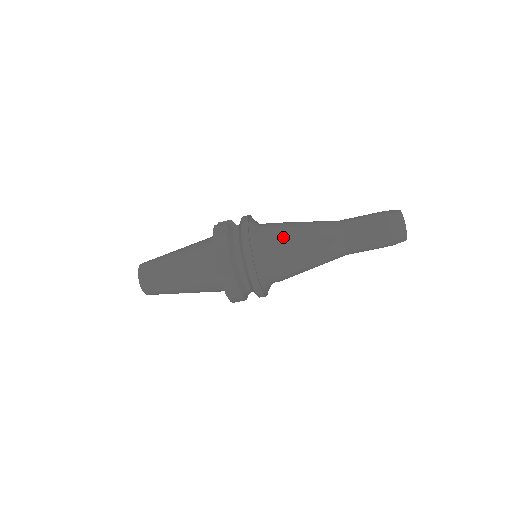
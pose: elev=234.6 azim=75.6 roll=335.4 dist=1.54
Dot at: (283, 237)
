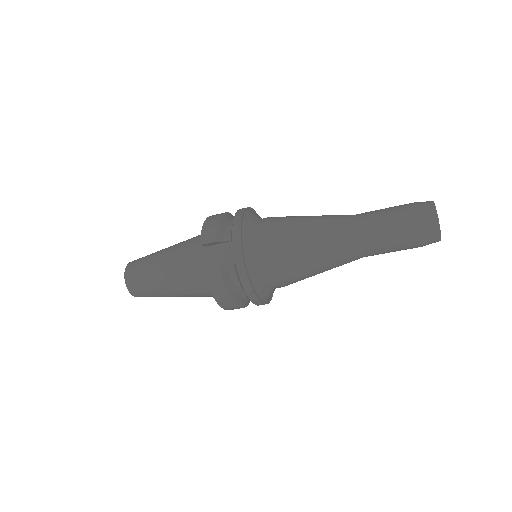
Dot at: (292, 274)
